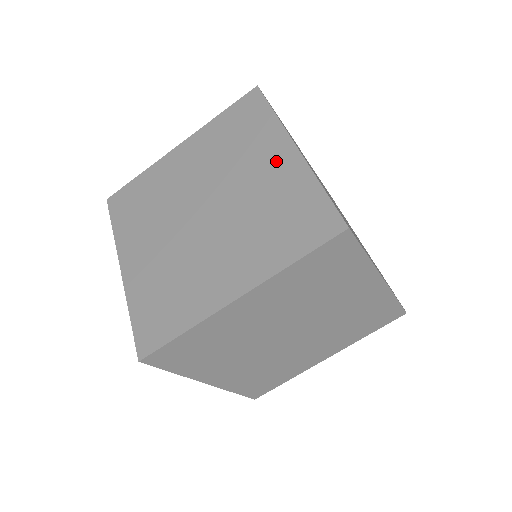
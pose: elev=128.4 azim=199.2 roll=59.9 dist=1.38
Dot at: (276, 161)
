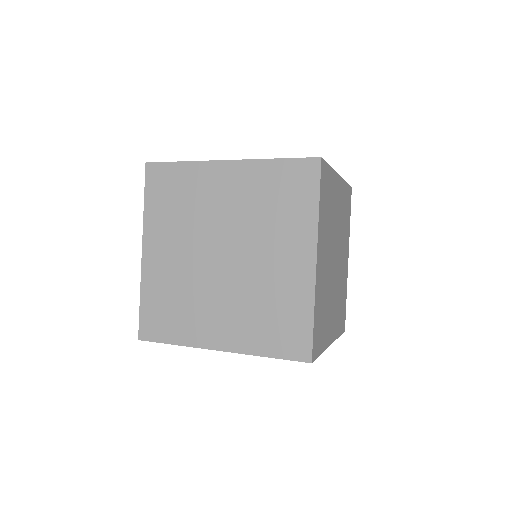
Dot at: (227, 180)
